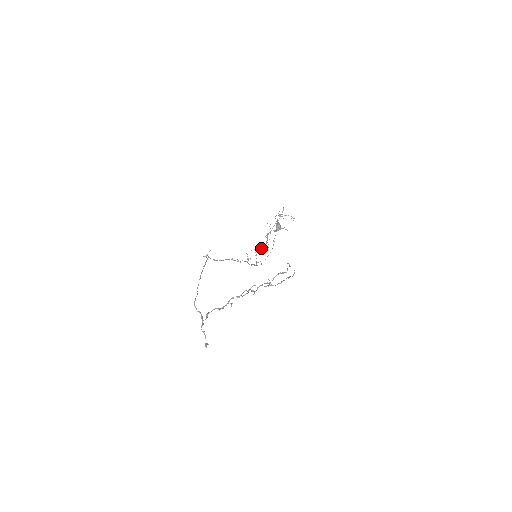
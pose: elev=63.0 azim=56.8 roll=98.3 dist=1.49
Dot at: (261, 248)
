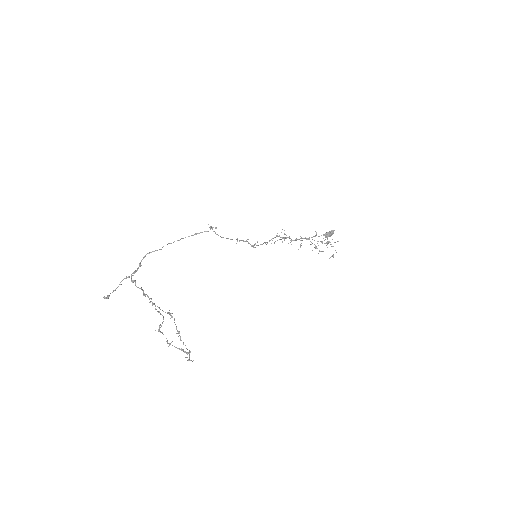
Dot at: (288, 237)
